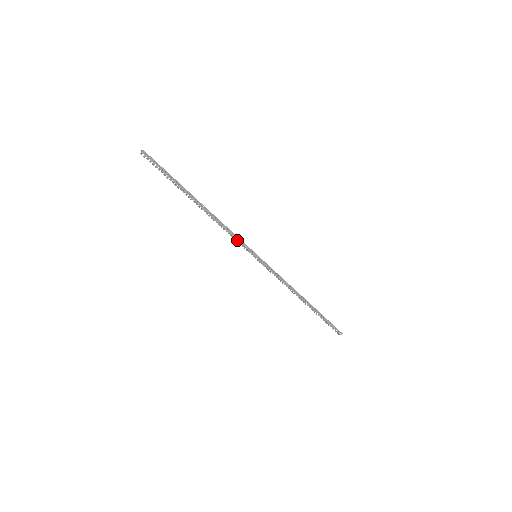
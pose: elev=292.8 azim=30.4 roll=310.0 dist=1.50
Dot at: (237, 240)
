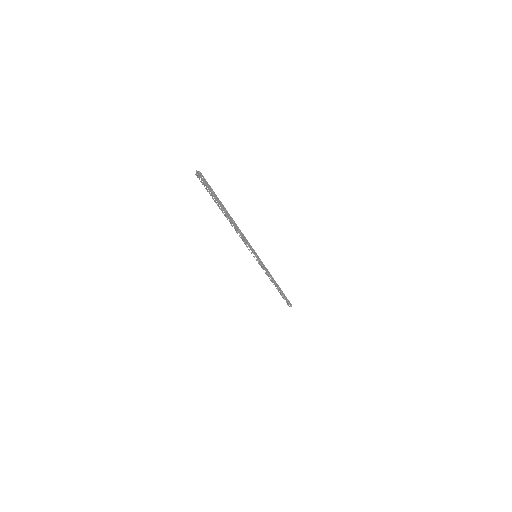
Dot at: occluded
